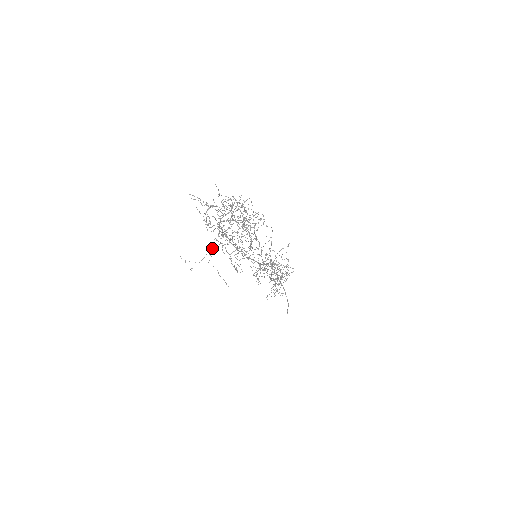
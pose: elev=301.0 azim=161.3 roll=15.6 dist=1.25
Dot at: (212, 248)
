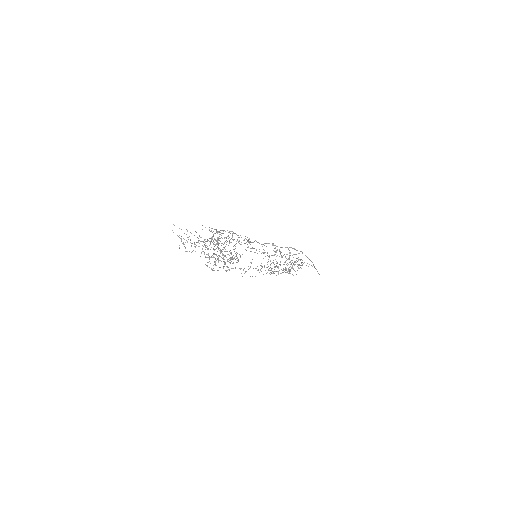
Dot at: occluded
